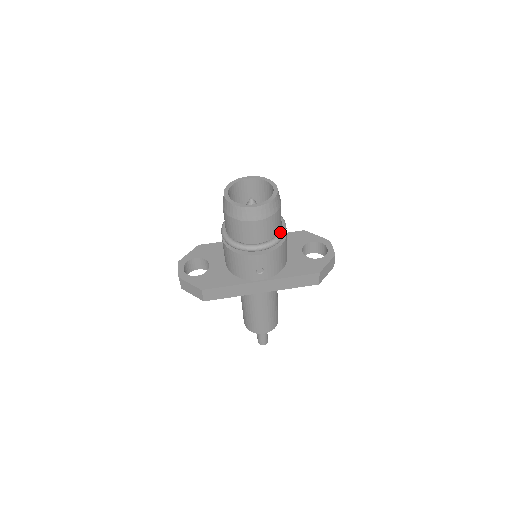
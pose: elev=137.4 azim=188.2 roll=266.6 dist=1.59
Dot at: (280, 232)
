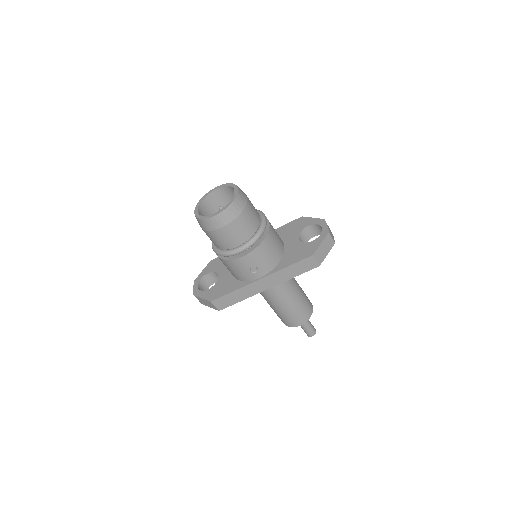
Dot at: (258, 228)
